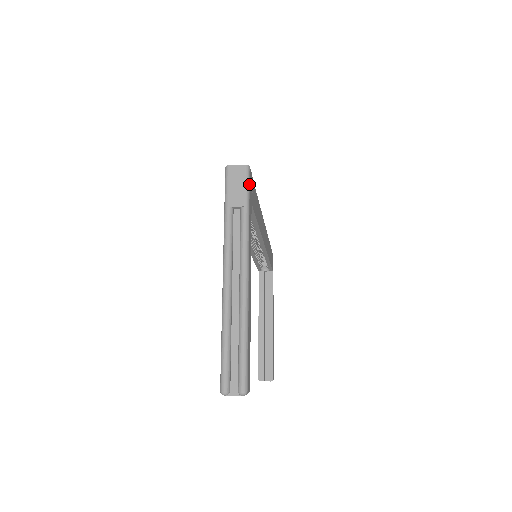
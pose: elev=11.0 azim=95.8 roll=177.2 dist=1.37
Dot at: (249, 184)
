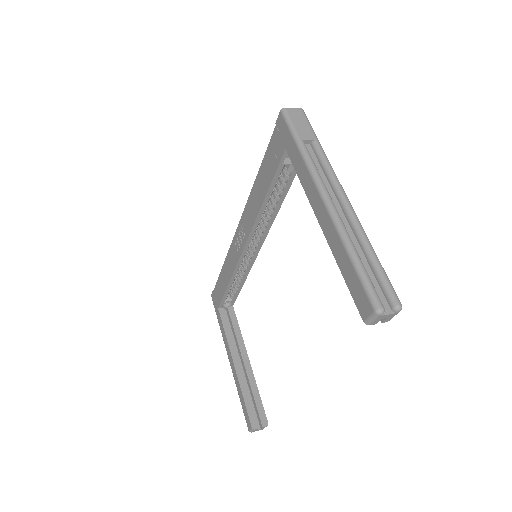
Dot at: (310, 124)
